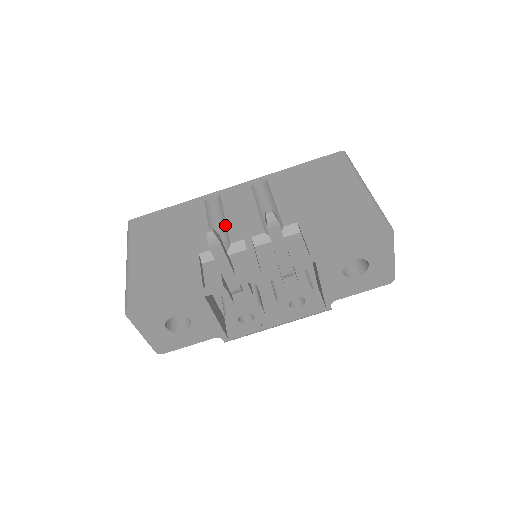
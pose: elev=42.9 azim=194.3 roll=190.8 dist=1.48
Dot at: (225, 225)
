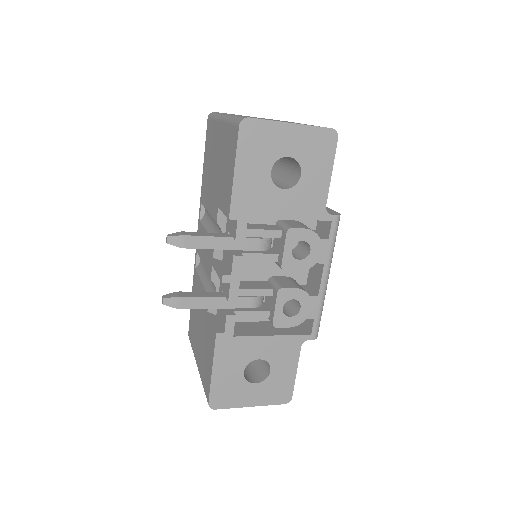
Dot at: occluded
